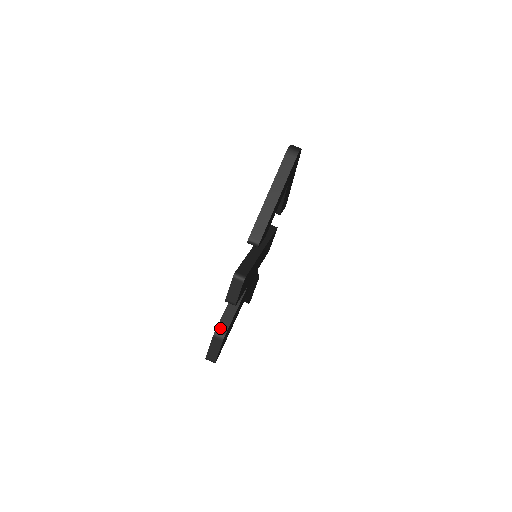
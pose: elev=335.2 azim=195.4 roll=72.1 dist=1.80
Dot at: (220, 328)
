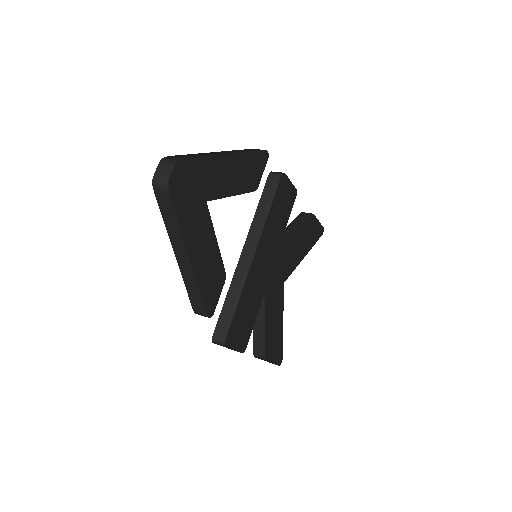
Dot at: (256, 350)
